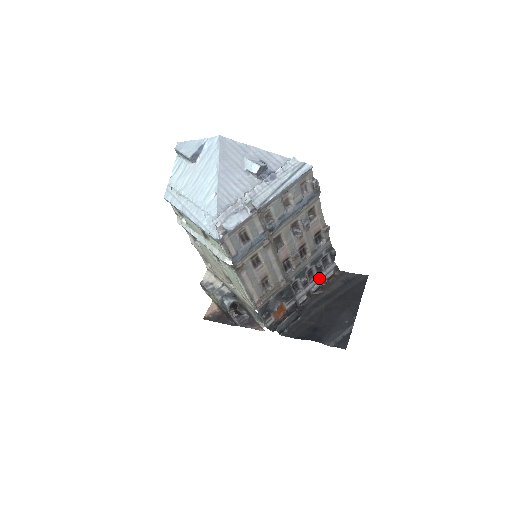
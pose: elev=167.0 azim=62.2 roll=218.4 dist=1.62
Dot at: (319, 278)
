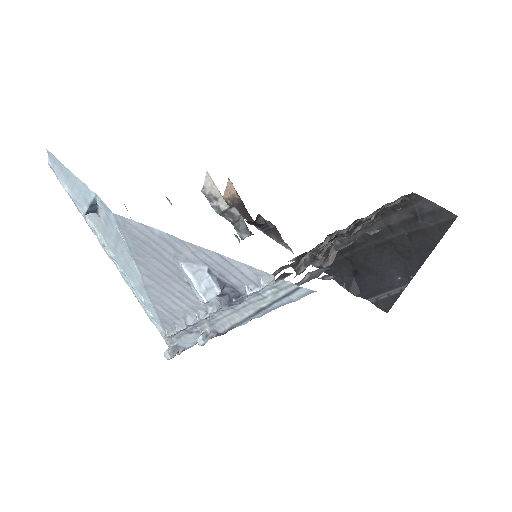
Dot at: (372, 213)
